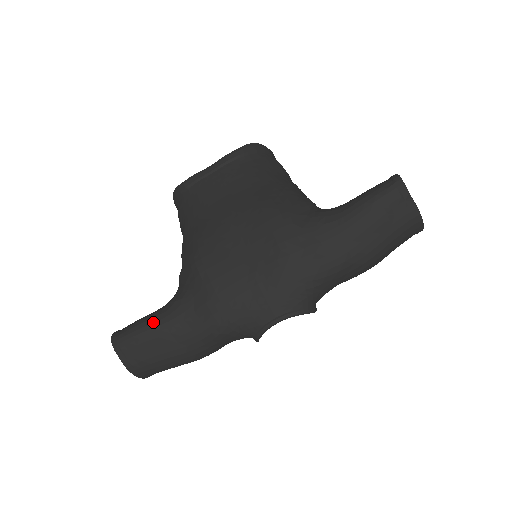
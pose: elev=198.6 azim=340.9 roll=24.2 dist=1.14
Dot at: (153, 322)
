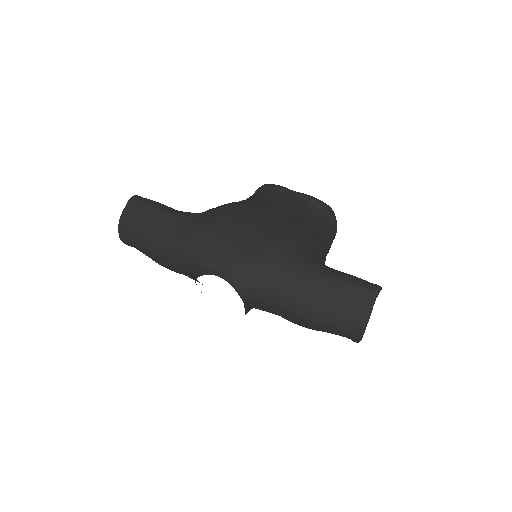
Dot at: (164, 208)
